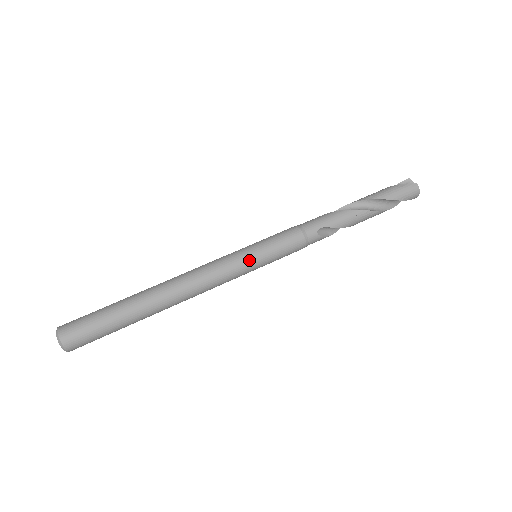
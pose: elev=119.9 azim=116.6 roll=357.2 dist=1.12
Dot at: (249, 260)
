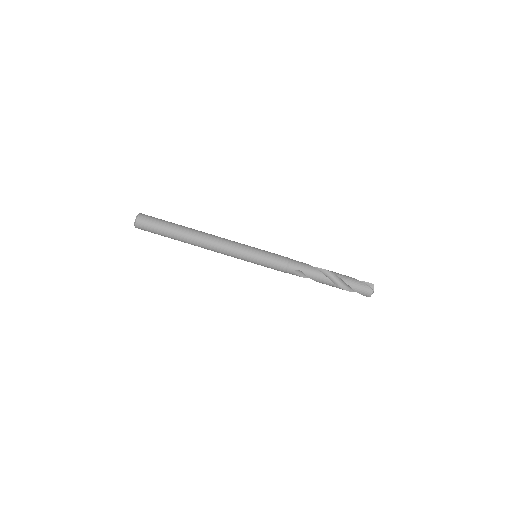
Dot at: (249, 256)
